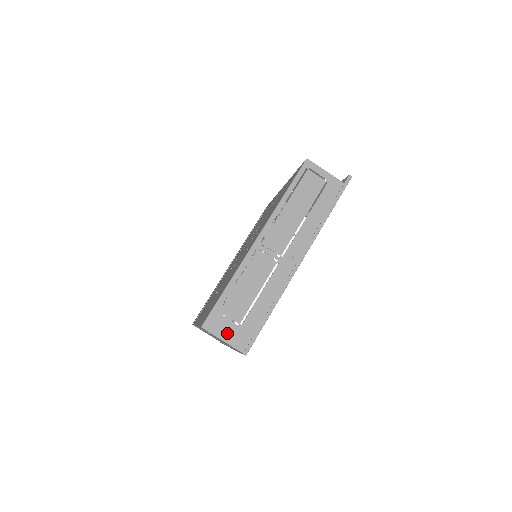
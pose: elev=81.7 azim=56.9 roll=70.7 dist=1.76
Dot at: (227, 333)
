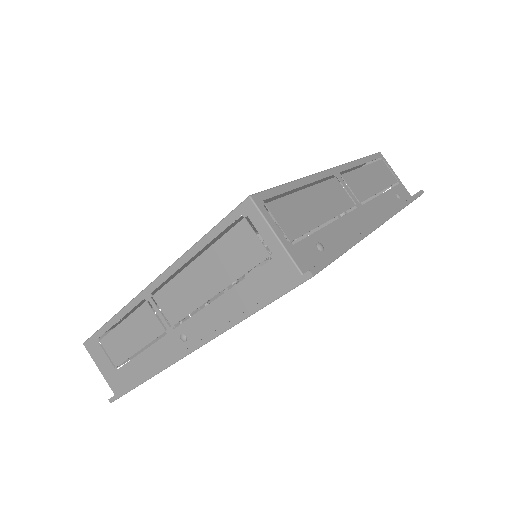
Dot at: (104, 367)
